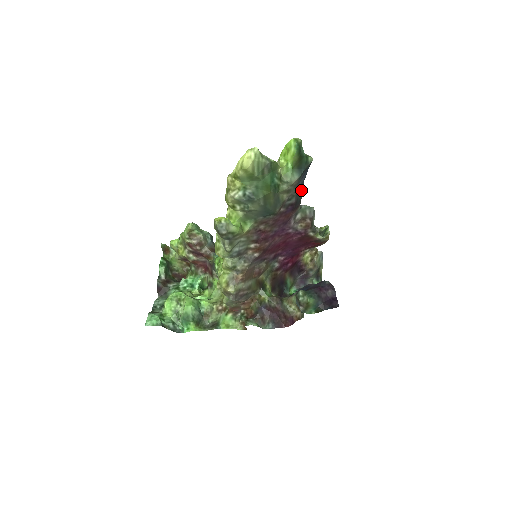
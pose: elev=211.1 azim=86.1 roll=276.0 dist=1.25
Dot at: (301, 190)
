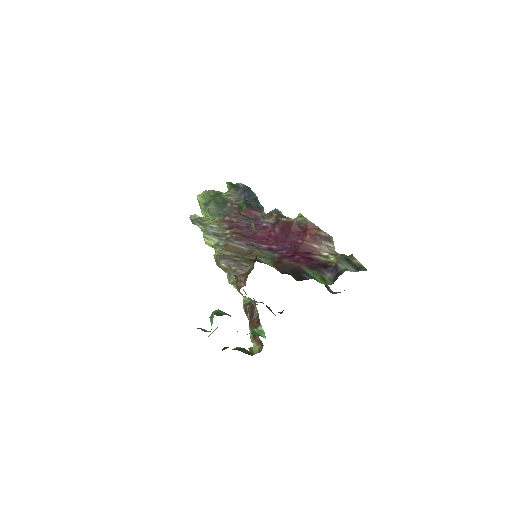
Dot at: (254, 203)
